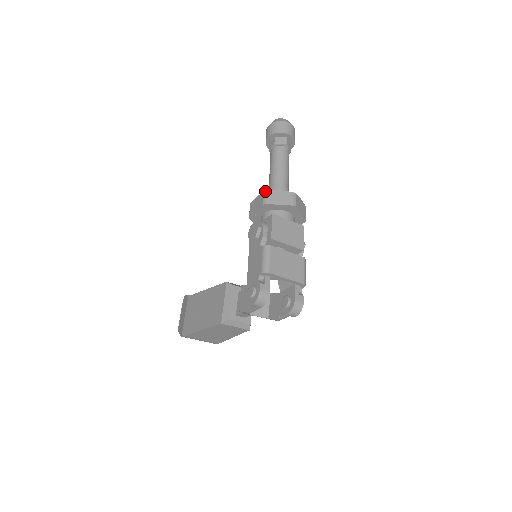
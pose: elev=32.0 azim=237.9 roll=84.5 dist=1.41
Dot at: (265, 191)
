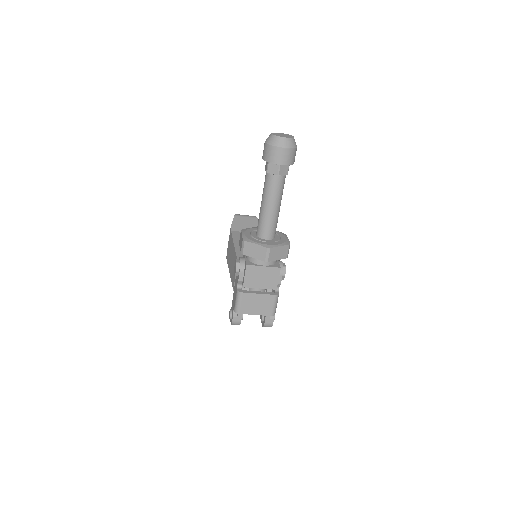
Dot at: (243, 241)
